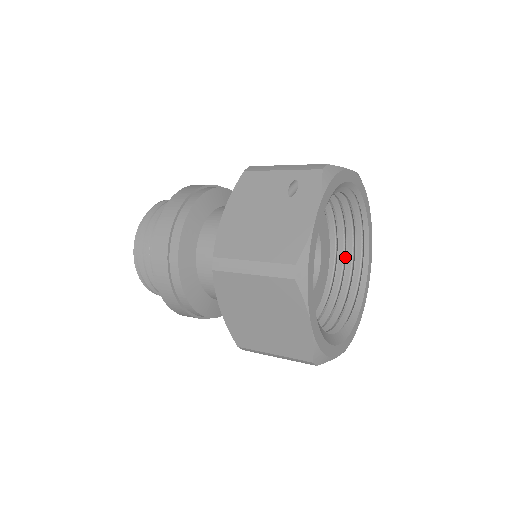
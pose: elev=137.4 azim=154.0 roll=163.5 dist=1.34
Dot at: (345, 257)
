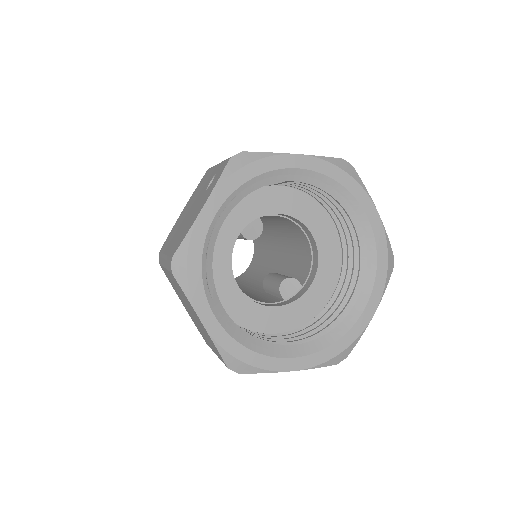
Dot at: (354, 260)
